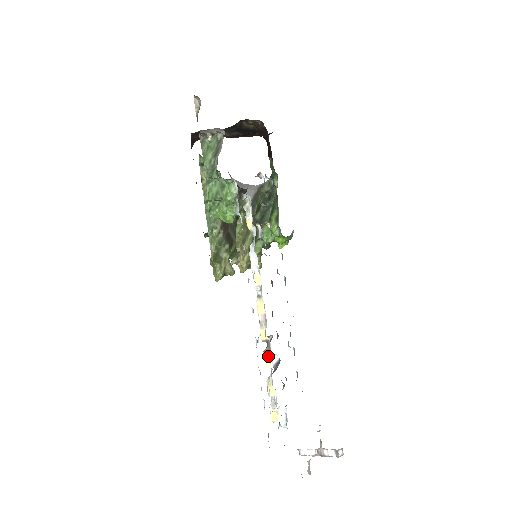
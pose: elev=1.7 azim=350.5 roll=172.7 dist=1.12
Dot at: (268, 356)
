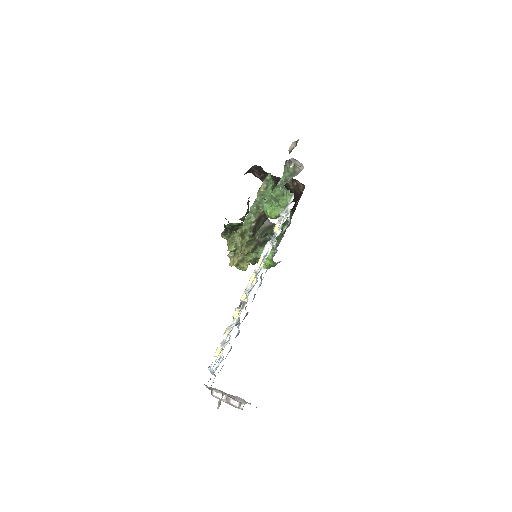
Dot at: (239, 312)
